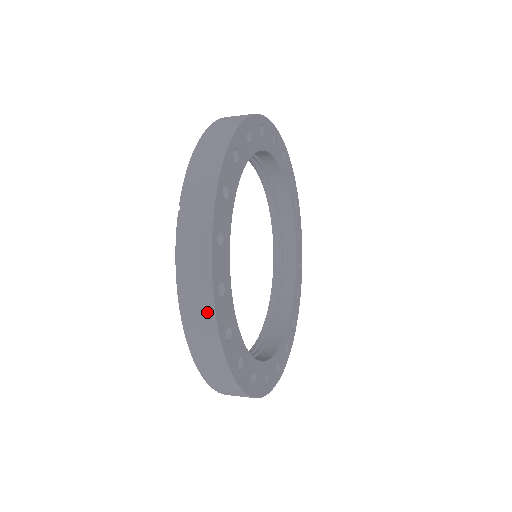
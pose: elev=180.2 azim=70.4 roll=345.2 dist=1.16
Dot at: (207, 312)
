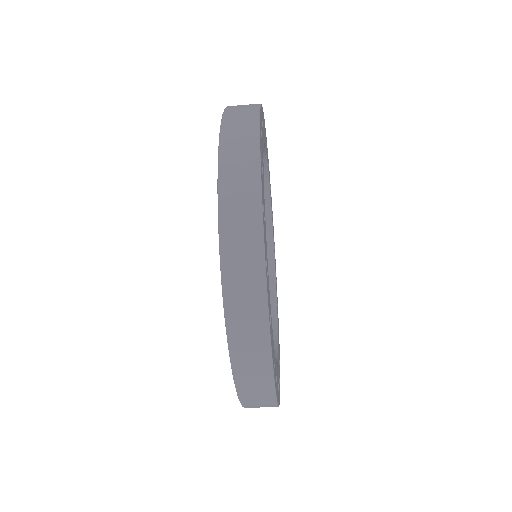
Dot at: (251, 166)
